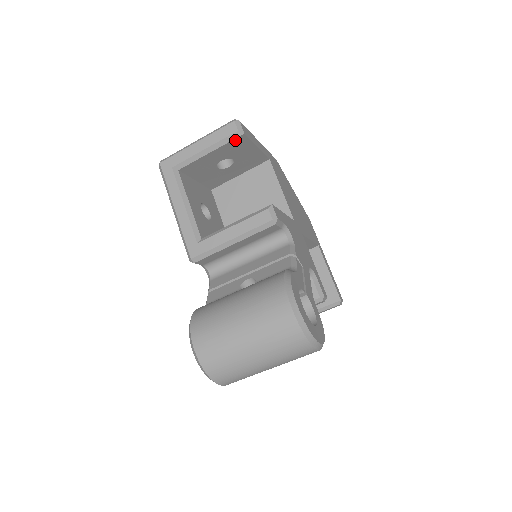
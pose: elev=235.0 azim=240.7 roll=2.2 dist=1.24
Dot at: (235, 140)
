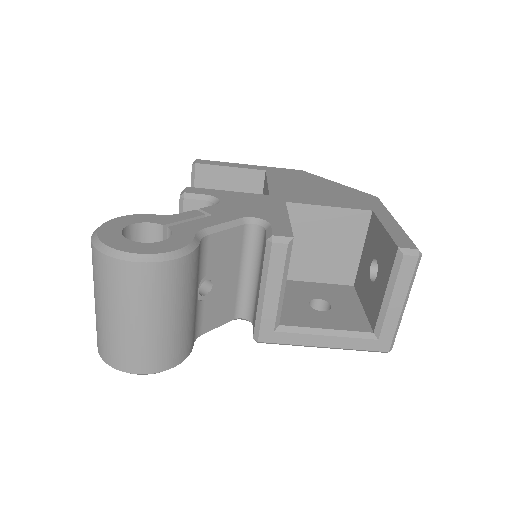
Dot at: (198, 174)
